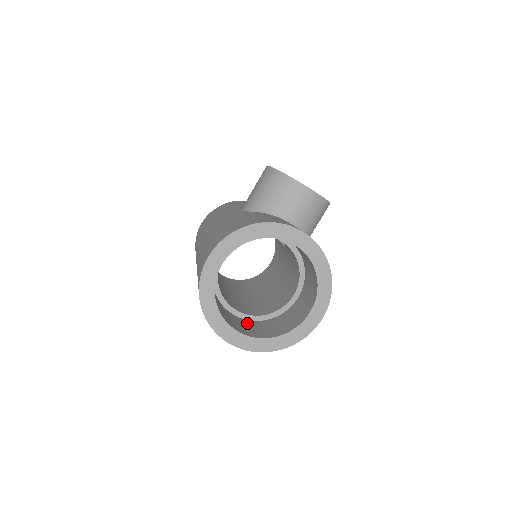
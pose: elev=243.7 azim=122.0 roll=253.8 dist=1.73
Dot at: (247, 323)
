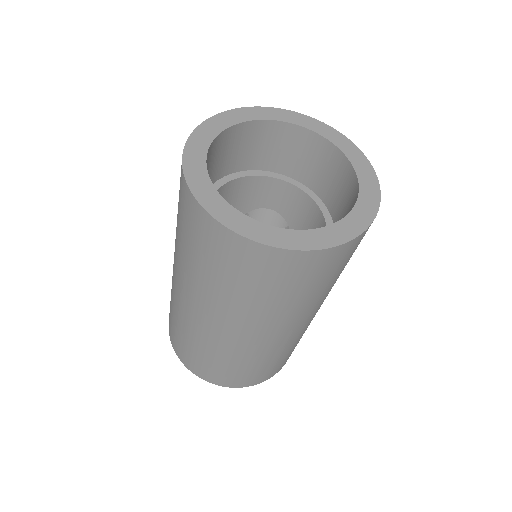
Dot at: occluded
